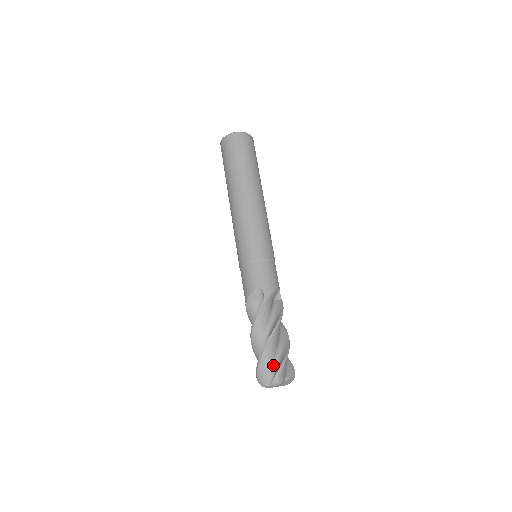
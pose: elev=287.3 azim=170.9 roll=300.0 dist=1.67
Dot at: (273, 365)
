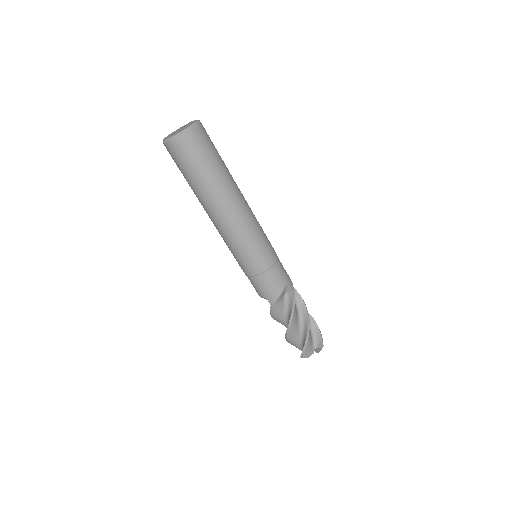
Dot at: (300, 344)
